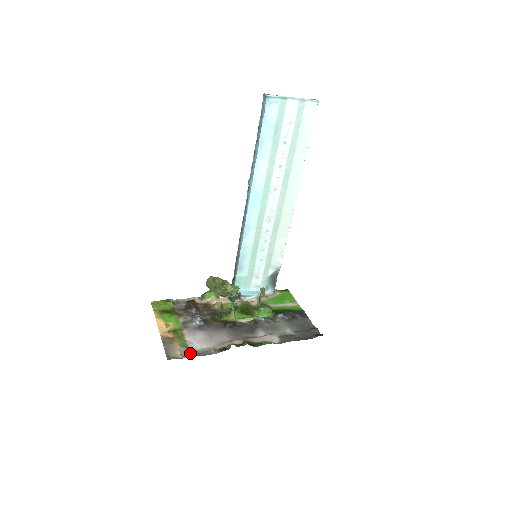
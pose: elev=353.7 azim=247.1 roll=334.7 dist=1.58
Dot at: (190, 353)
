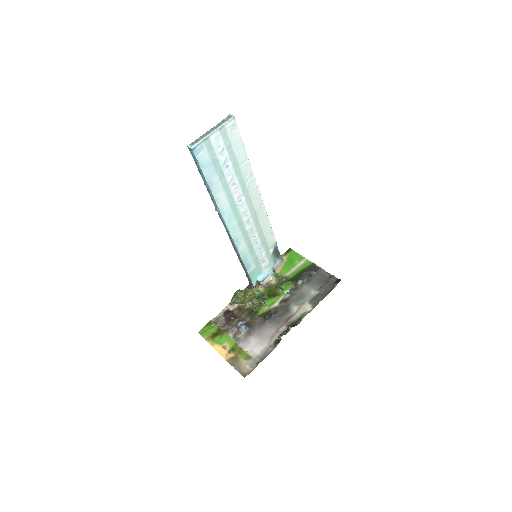
Dot at: (256, 361)
